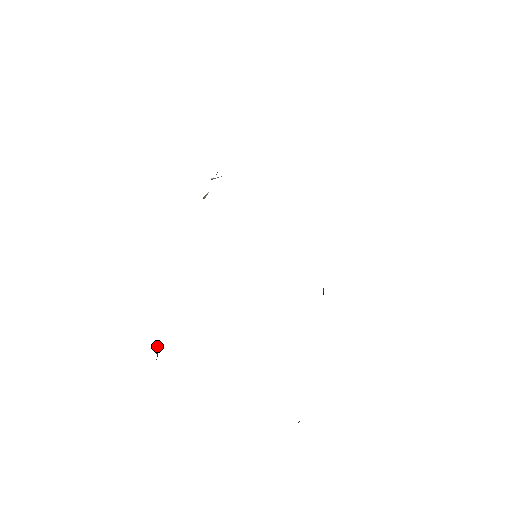
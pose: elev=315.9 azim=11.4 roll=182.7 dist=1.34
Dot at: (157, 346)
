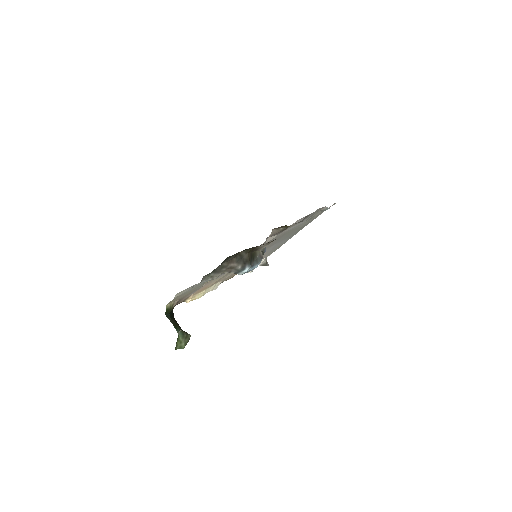
Dot at: (186, 332)
